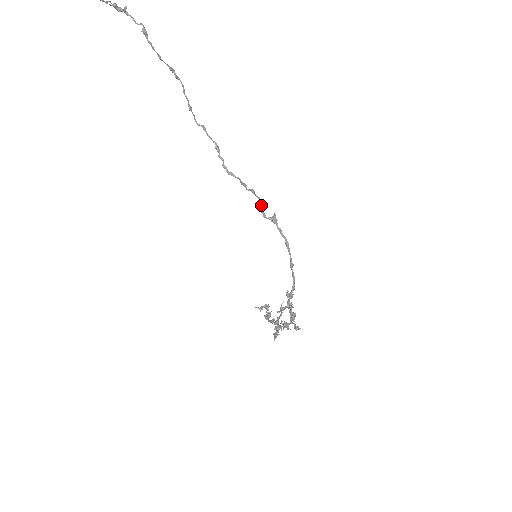
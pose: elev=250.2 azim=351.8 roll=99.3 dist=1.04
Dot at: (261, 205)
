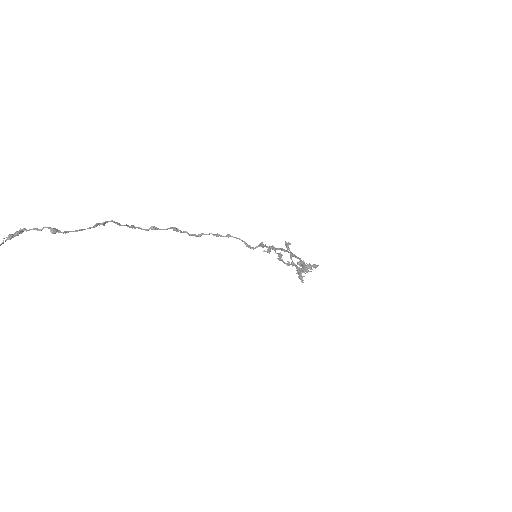
Dot at: (244, 243)
